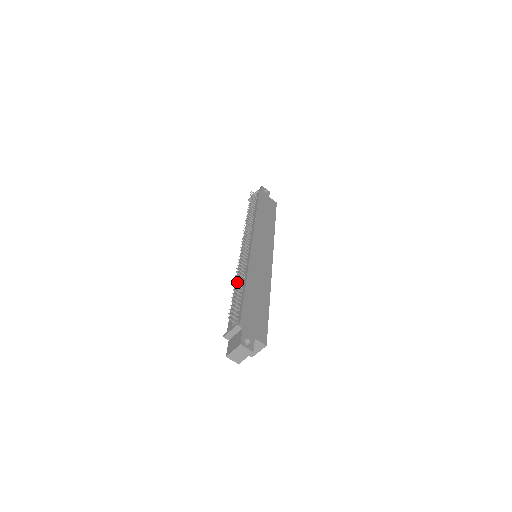
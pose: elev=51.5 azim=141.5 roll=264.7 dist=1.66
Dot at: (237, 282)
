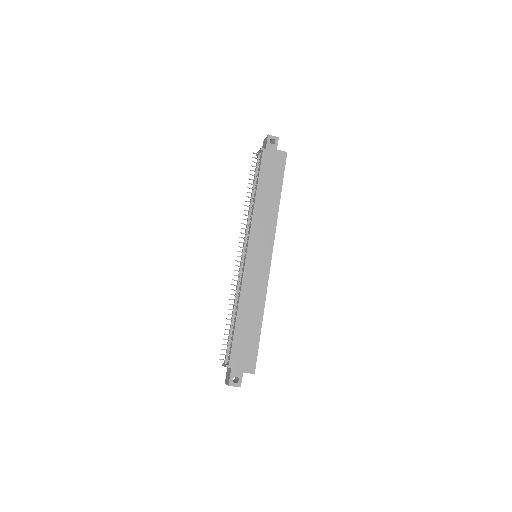
Dot at: occluded
